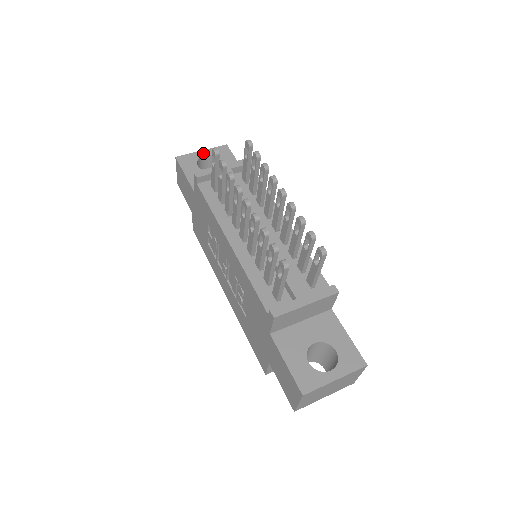
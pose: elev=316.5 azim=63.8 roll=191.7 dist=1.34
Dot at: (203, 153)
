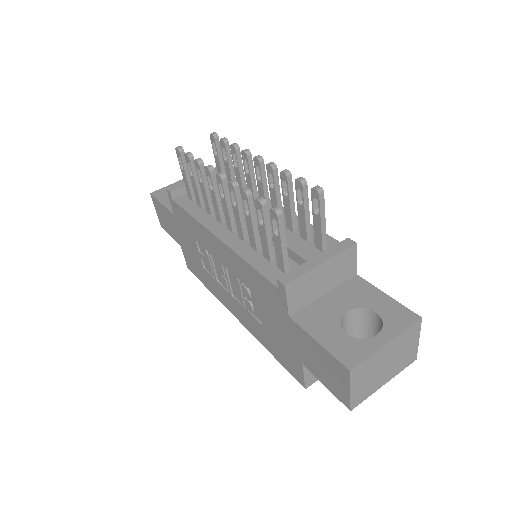
Dot at: occluded
